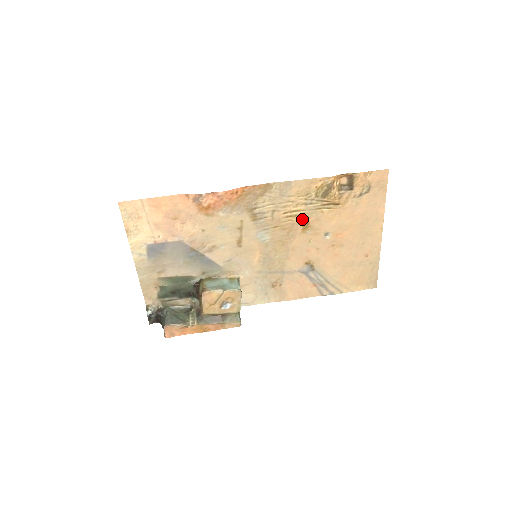
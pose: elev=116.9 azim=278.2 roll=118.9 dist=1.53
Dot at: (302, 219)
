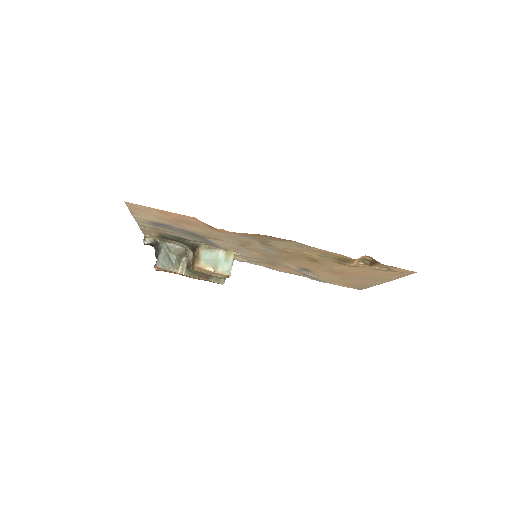
Dot at: (311, 258)
